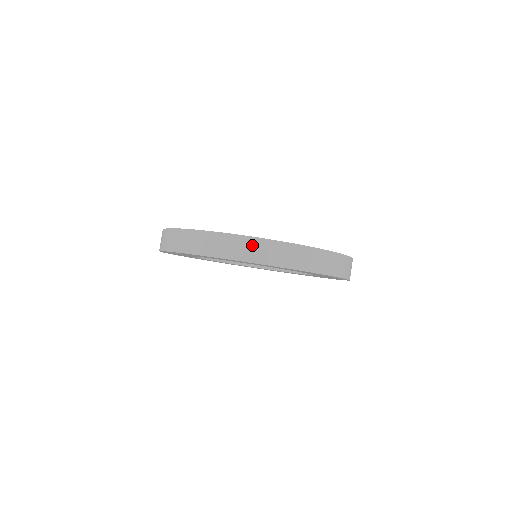
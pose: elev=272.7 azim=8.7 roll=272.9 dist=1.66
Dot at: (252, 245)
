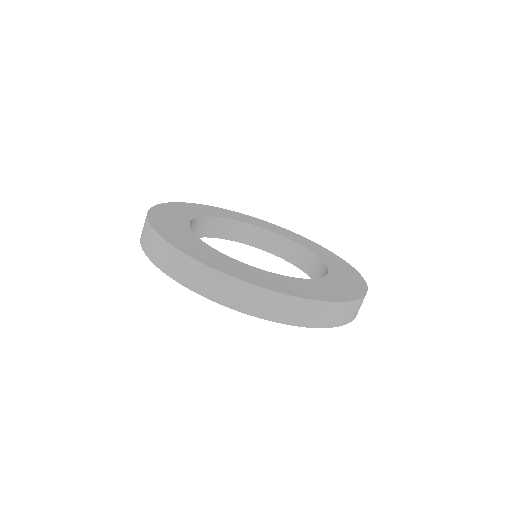
Dot at: (246, 293)
